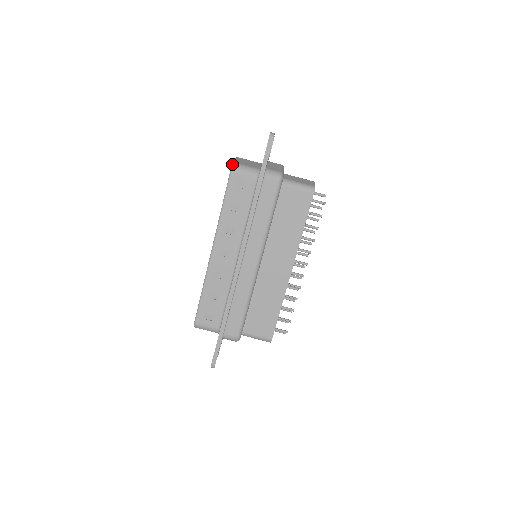
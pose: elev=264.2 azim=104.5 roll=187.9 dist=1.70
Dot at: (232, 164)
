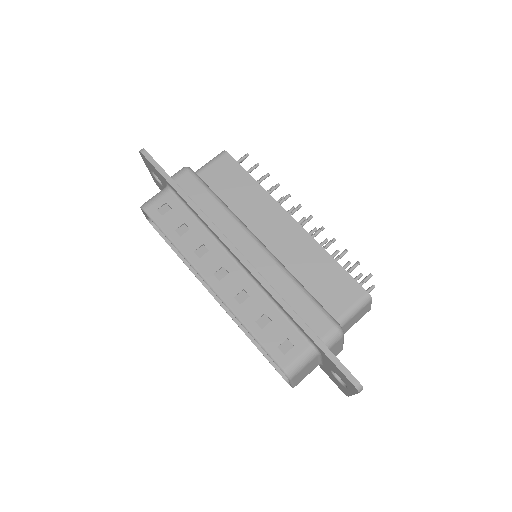
Dot at: occluded
